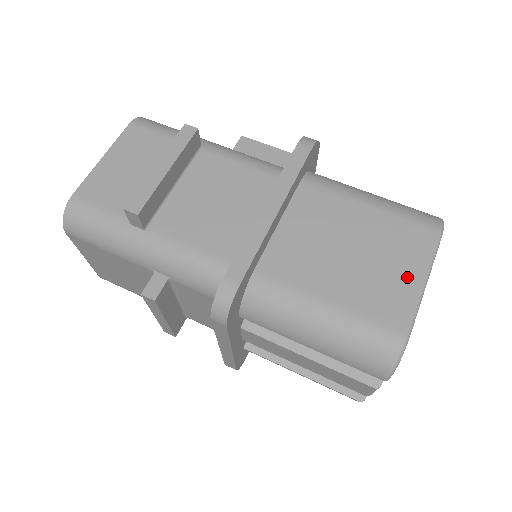
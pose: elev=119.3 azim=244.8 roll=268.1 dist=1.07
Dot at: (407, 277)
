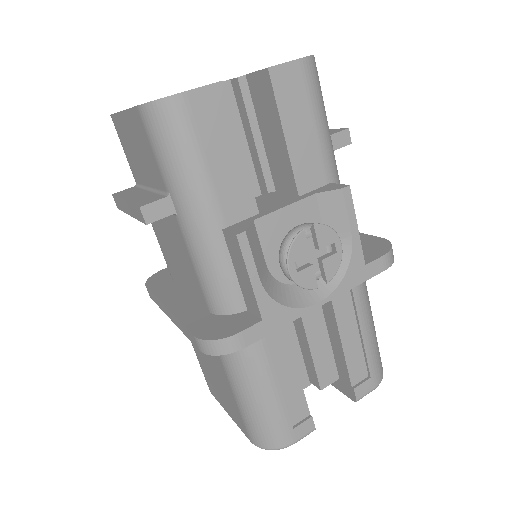
Dot at: (224, 404)
